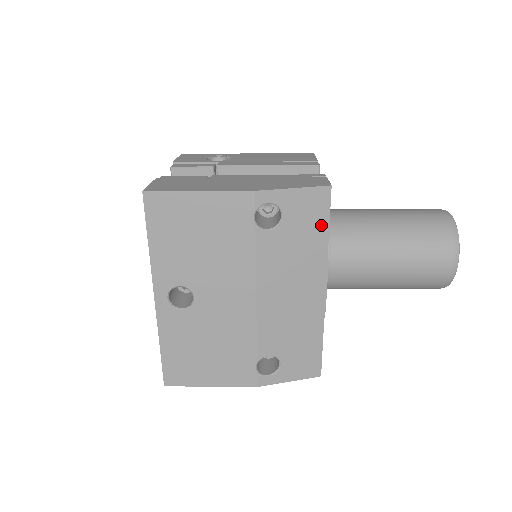
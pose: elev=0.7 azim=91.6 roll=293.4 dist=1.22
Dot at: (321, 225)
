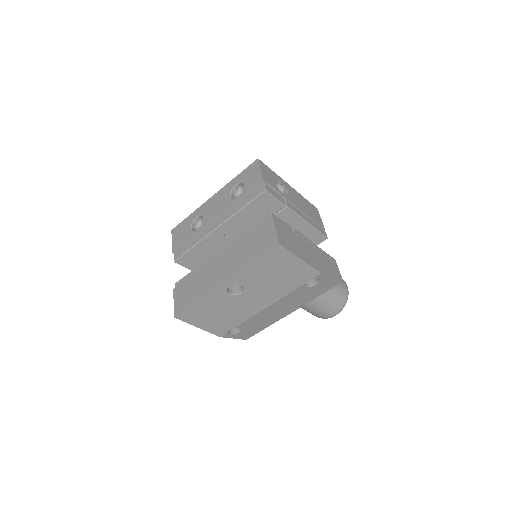
Dot at: (322, 292)
